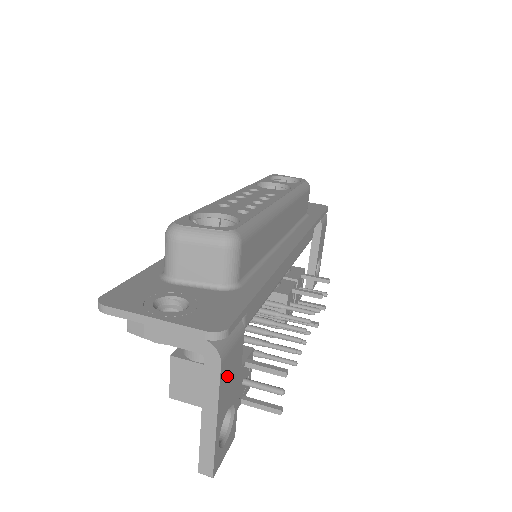
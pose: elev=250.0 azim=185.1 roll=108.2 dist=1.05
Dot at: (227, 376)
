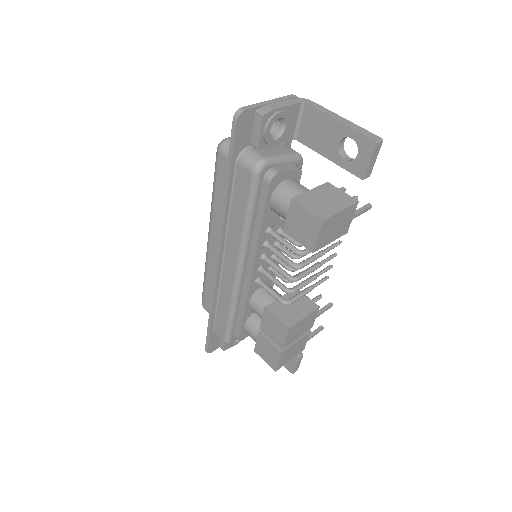
Dot at: occluded
